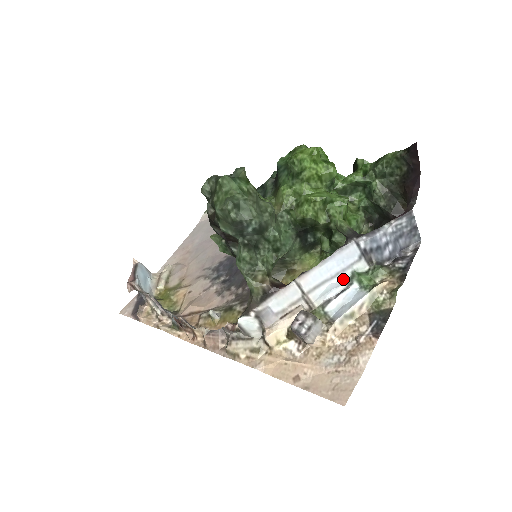
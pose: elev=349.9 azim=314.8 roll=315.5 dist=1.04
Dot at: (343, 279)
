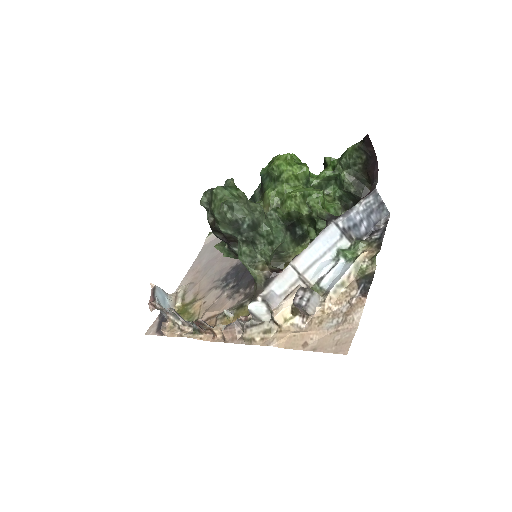
Dot at: (331, 257)
